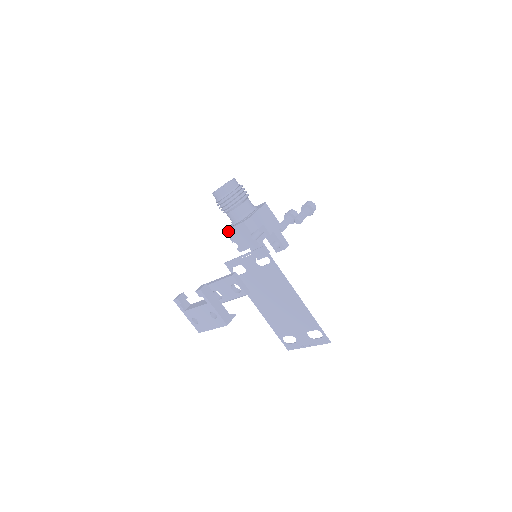
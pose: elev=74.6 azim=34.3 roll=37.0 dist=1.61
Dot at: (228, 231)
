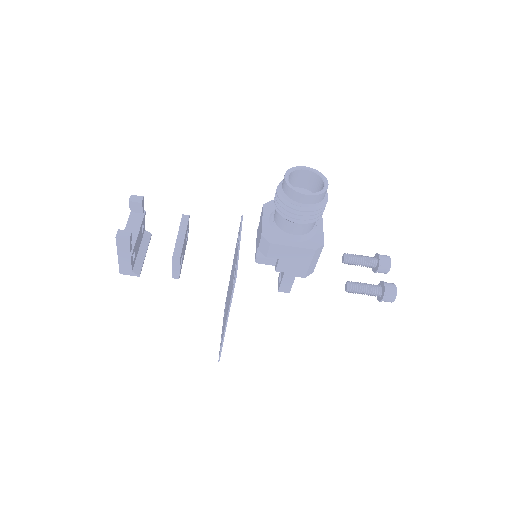
Dot at: (263, 210)
